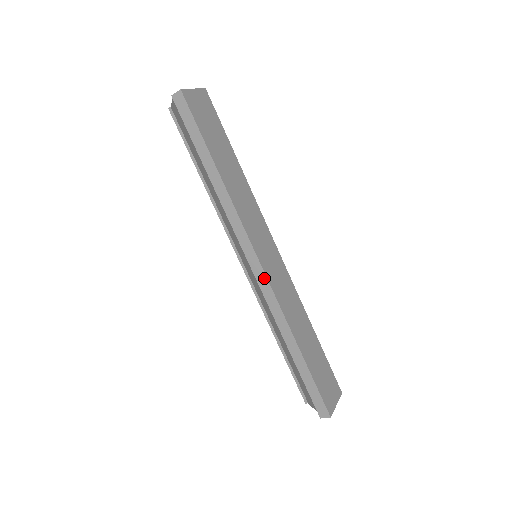
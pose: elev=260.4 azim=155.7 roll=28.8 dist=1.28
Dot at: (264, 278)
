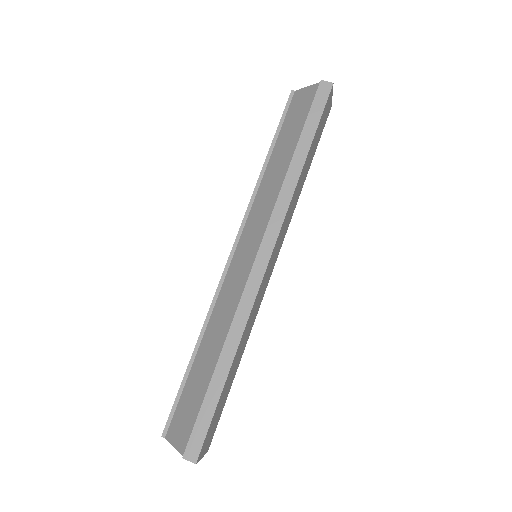
Dot at: (260, 275)
